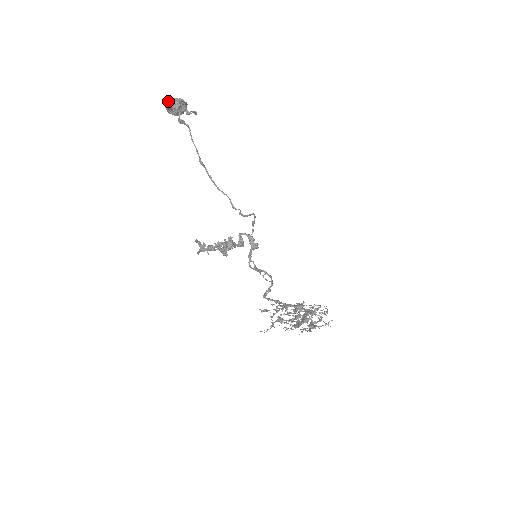
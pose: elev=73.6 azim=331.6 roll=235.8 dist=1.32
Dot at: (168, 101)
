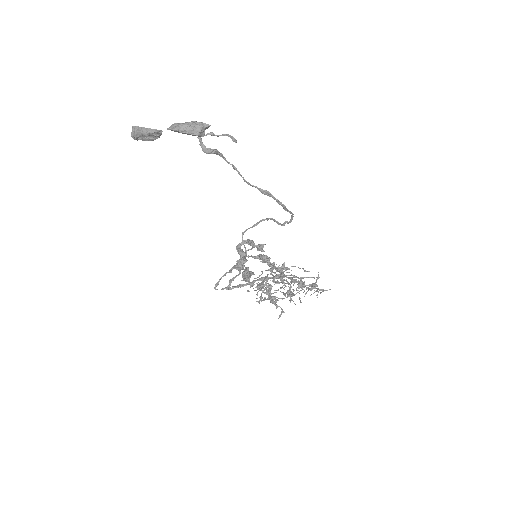
Dot at: (183, 129)
